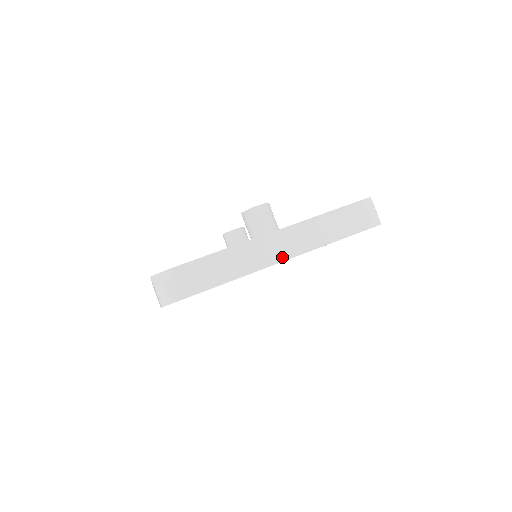
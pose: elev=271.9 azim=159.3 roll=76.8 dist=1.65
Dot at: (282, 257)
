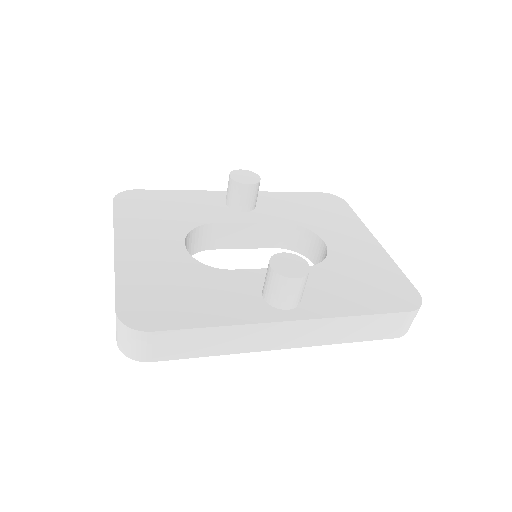
Dot at: (286, 345)
